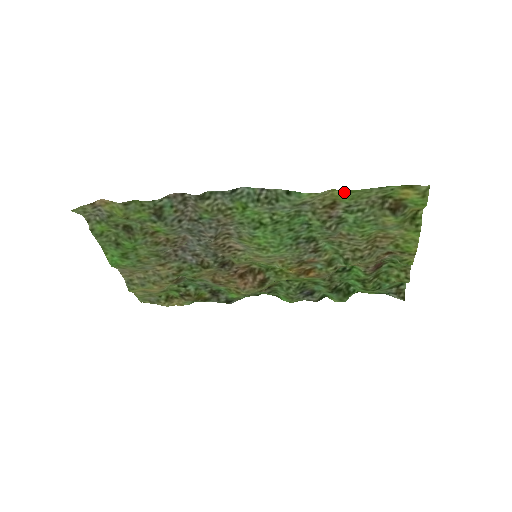
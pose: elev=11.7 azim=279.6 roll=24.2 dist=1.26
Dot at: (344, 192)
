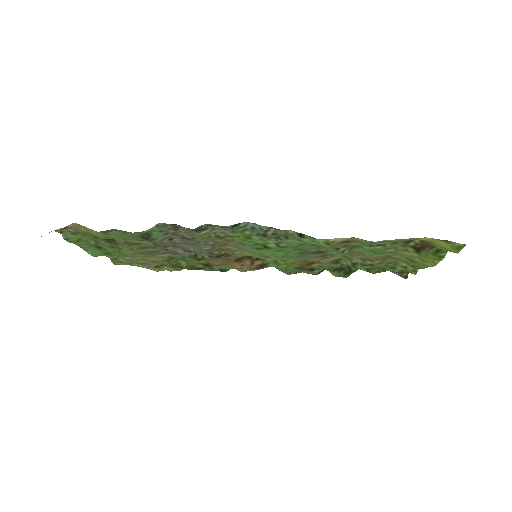
Dot at: (366, 240)
